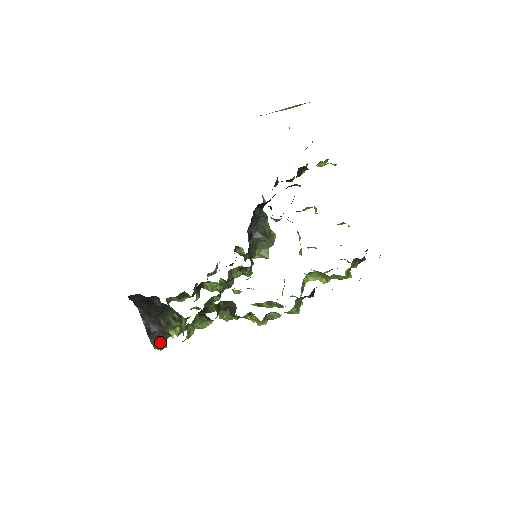
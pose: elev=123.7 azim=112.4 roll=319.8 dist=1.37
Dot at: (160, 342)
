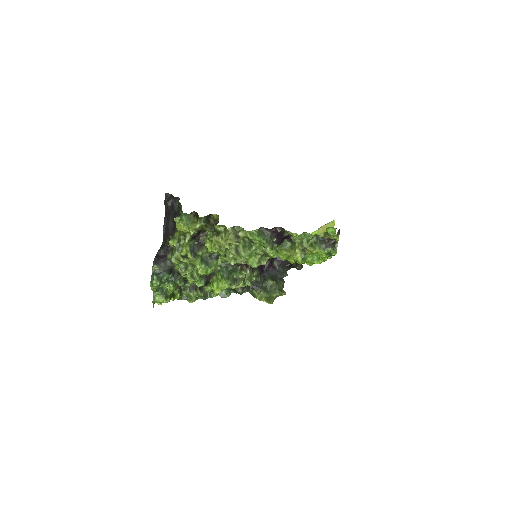
Dot at: (158, 274)
